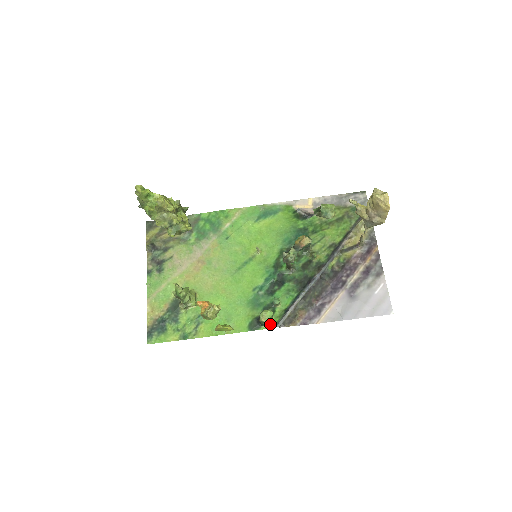
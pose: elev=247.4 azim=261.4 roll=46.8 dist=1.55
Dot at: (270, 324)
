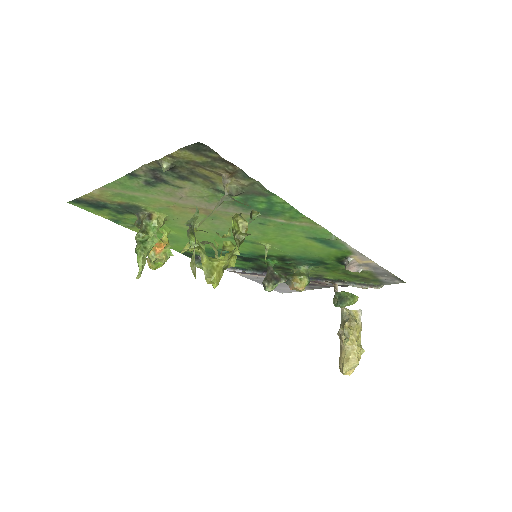
Dot at: occluded
